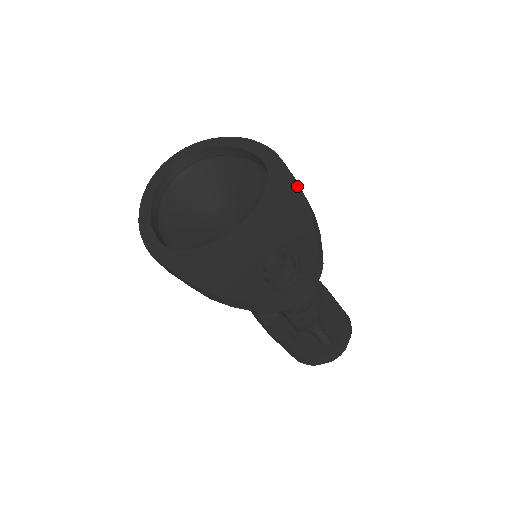
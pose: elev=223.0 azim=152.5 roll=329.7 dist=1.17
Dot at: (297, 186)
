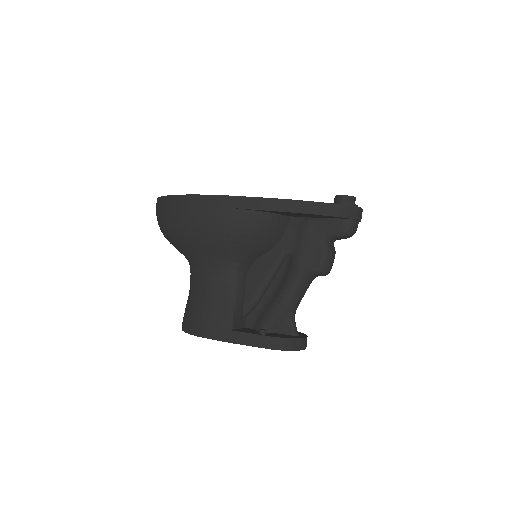
Dot at: occluded
